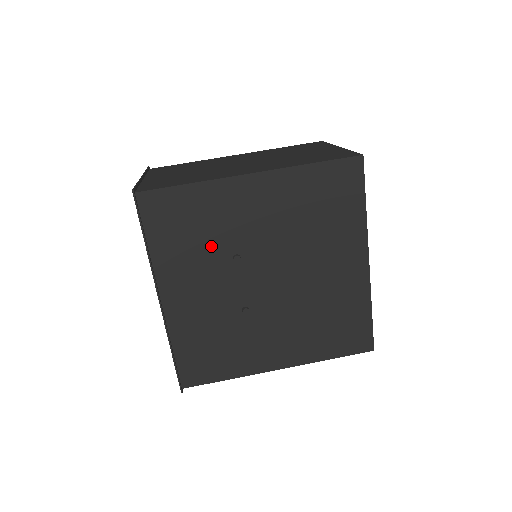
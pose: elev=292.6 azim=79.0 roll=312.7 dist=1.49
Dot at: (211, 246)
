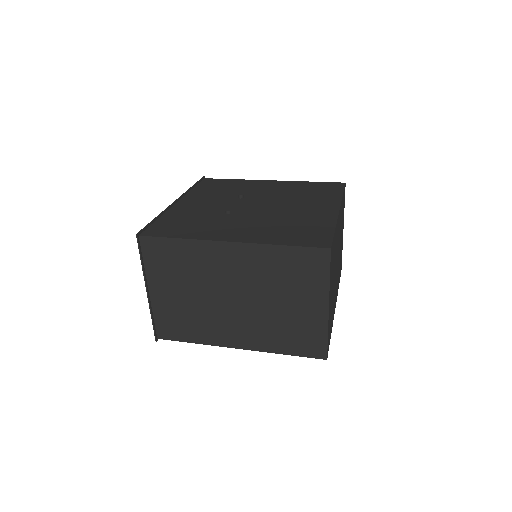
Dot at: (229, 193)
